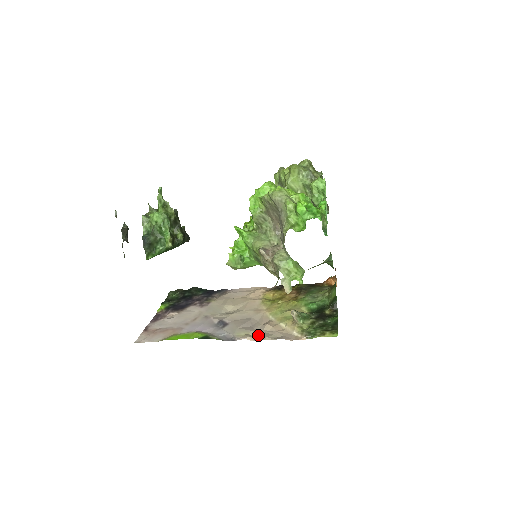
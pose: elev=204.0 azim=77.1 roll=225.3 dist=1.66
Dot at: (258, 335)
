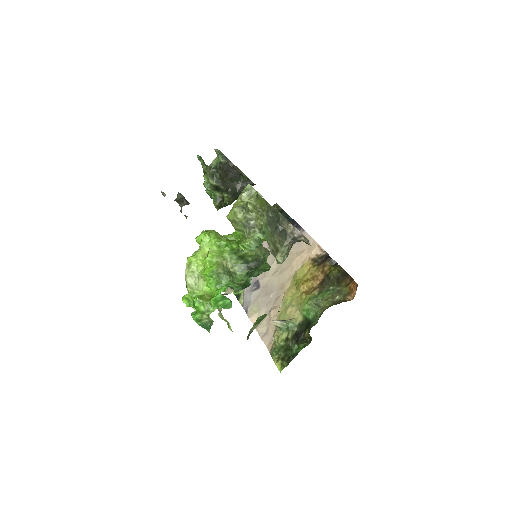
Dot at: occluded
